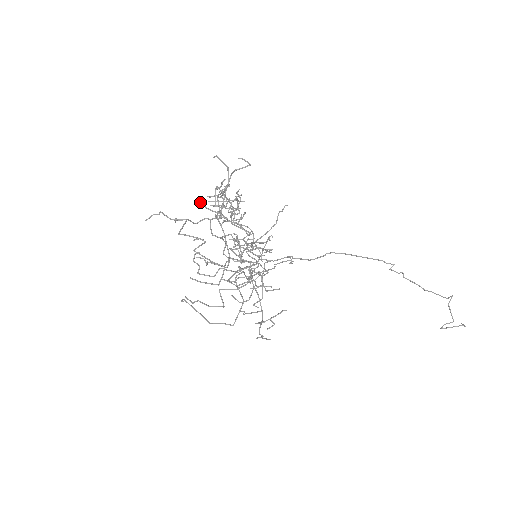
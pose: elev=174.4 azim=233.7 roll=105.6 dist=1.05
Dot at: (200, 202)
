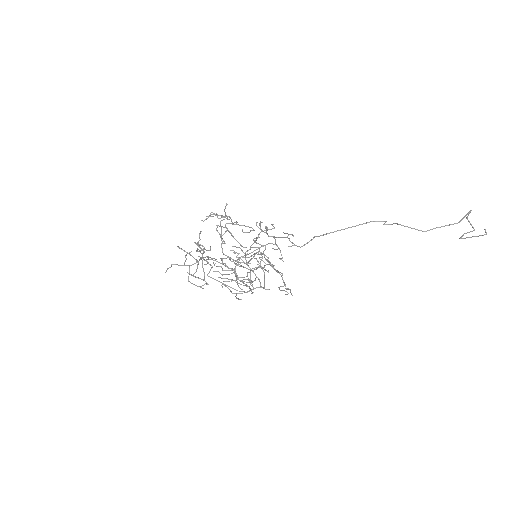
Dot at: occluded
